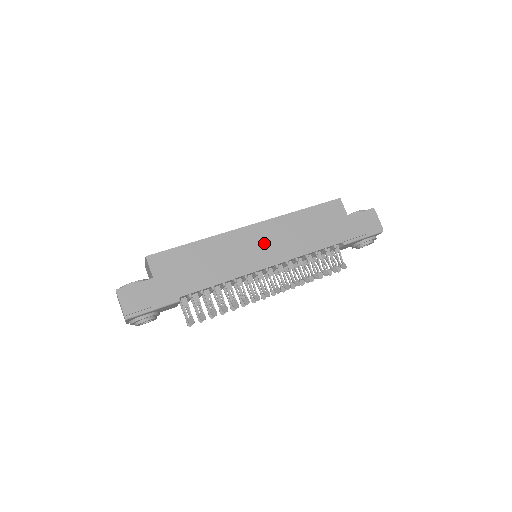
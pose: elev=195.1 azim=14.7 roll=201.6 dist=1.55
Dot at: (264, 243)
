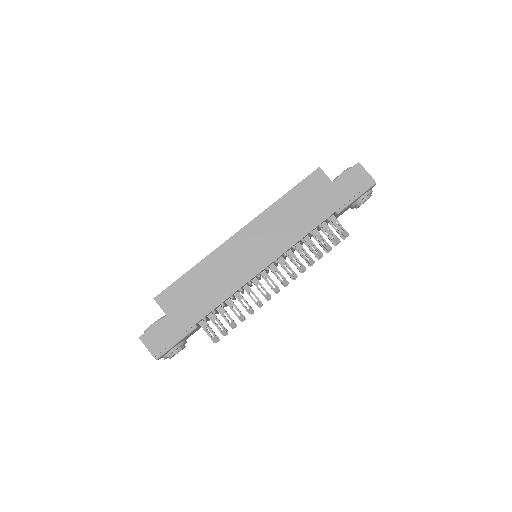
Dot at: (256, 244)
